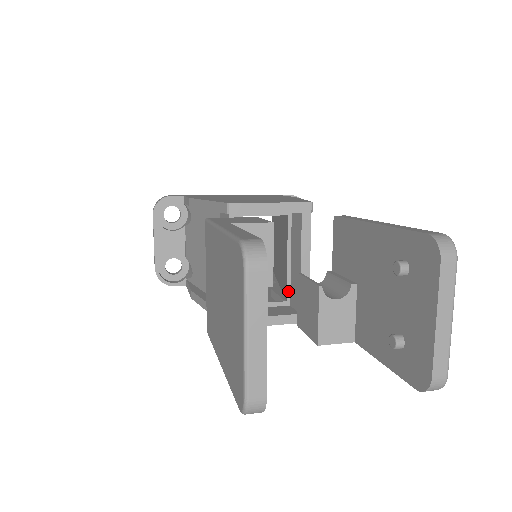
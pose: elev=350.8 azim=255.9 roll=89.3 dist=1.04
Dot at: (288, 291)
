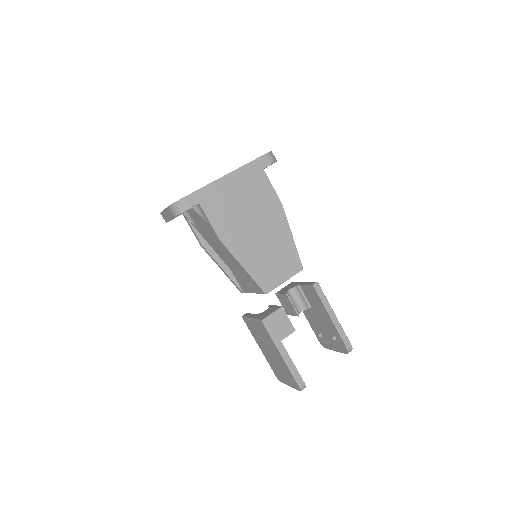
Dot at: occluded
